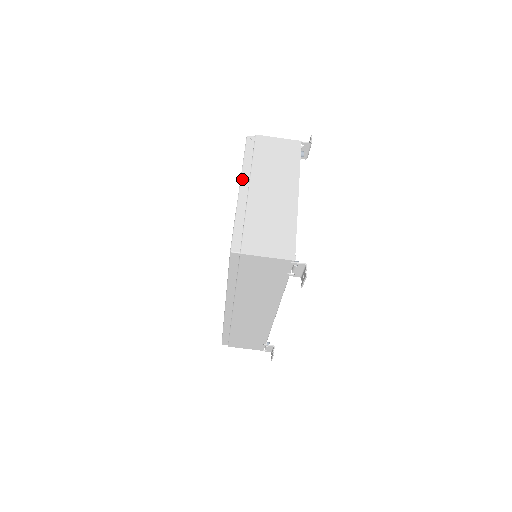
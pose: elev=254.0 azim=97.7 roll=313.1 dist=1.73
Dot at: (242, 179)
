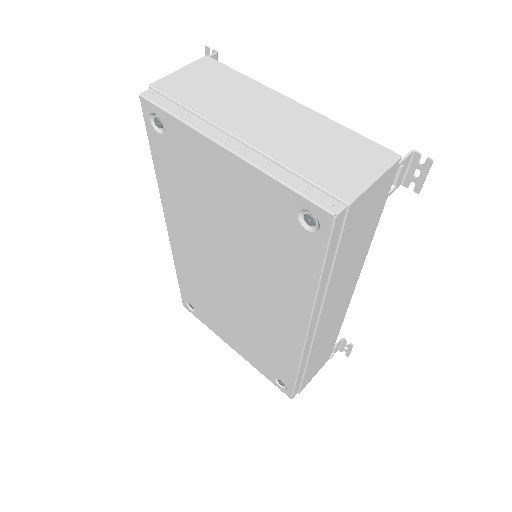
Dot at: (211, 136)
